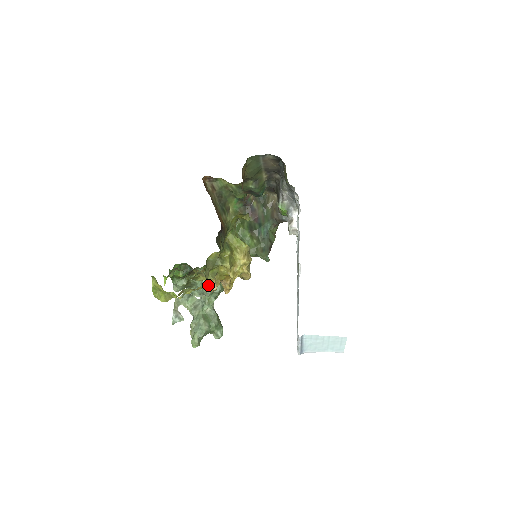
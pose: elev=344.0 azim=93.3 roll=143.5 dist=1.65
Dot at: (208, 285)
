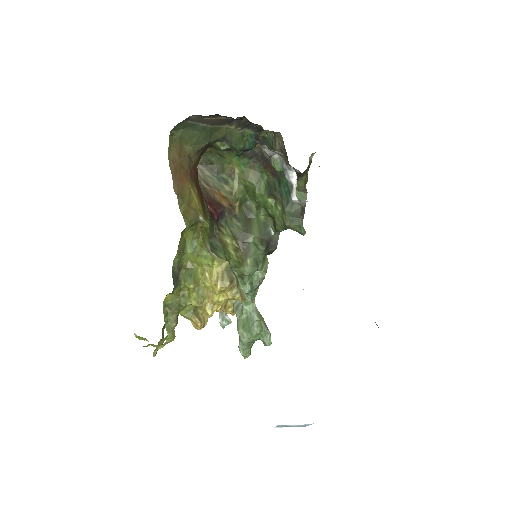
Dot at: occluded
